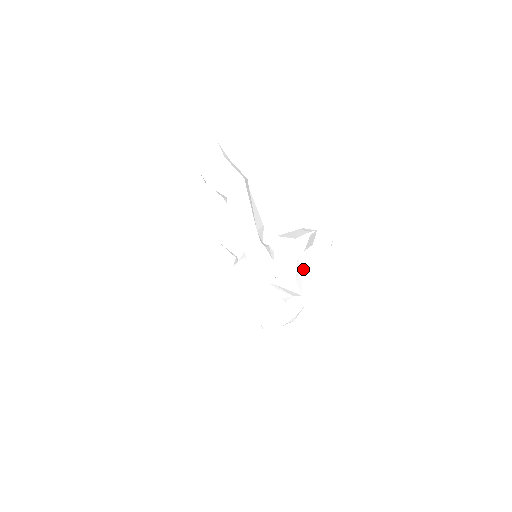
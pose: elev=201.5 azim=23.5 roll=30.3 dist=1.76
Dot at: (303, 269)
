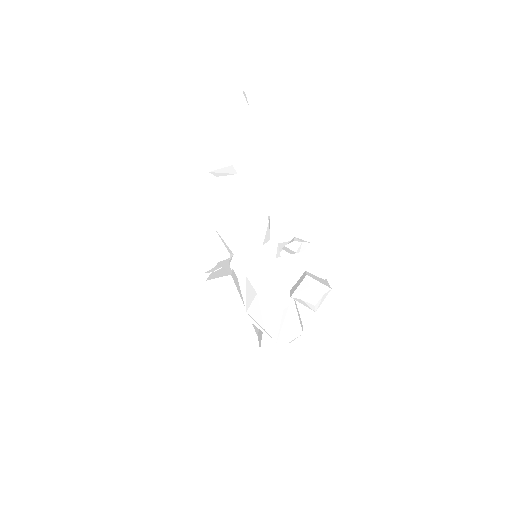
Dot at: occluded
